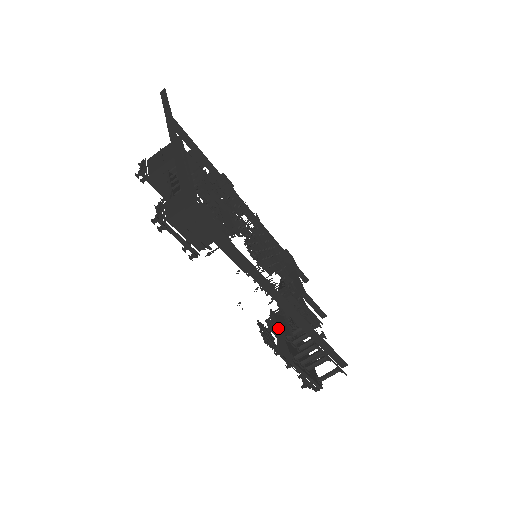
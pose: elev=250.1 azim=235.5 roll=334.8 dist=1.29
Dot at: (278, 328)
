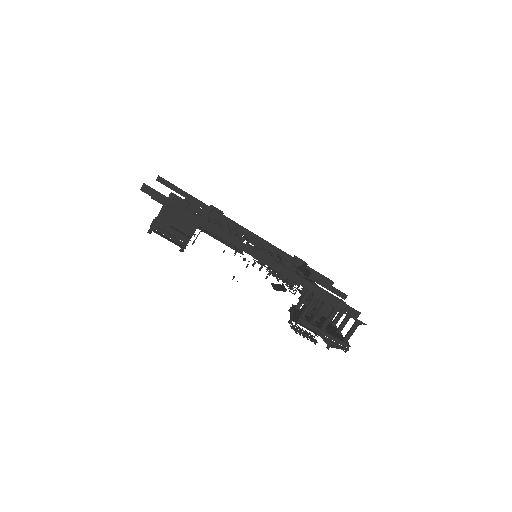
Dot at: occluded
